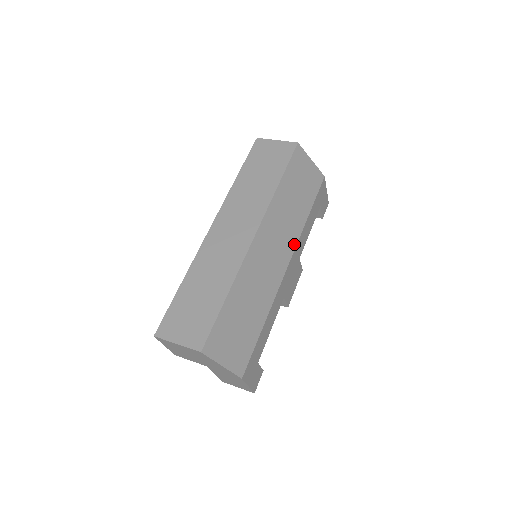
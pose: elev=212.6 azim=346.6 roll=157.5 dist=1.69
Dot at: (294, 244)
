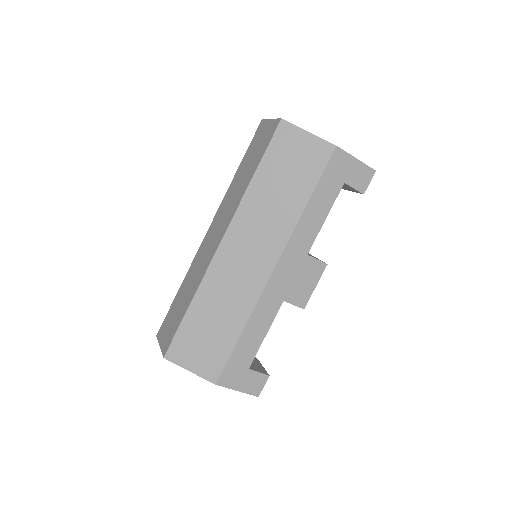
Dot at: (283, 242)
